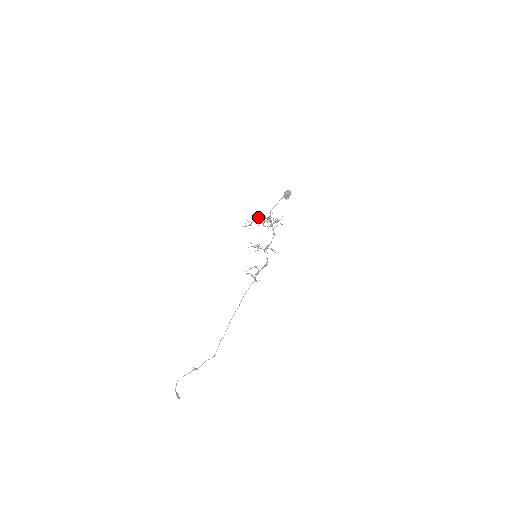
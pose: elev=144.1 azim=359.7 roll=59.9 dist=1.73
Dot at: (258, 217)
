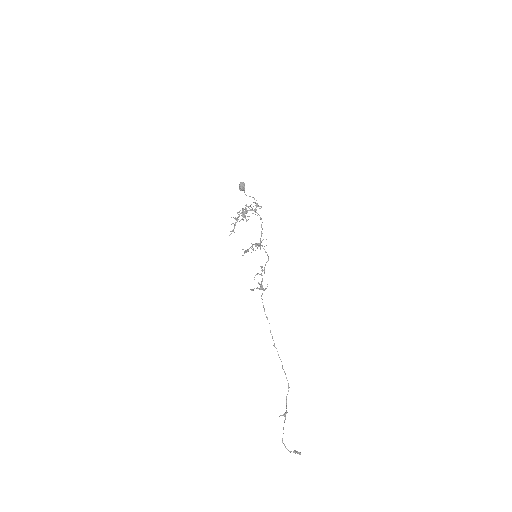
Dot at: occluded
